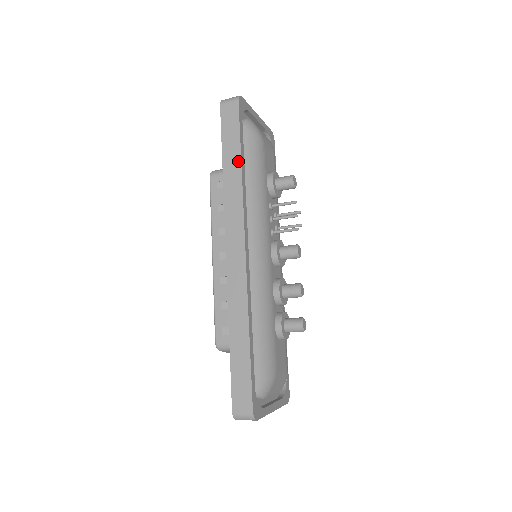
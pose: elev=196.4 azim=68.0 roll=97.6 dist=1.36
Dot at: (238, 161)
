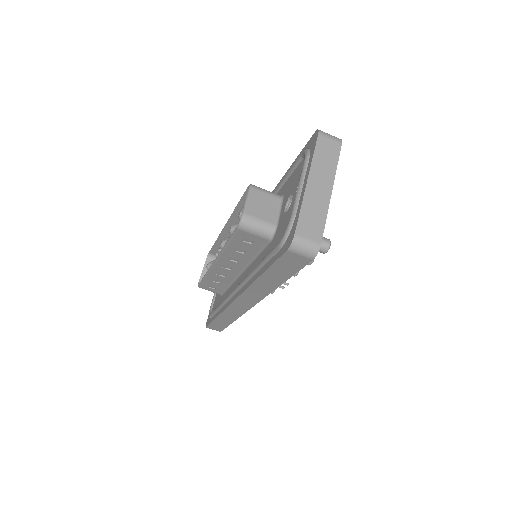
Dot at: occluded
